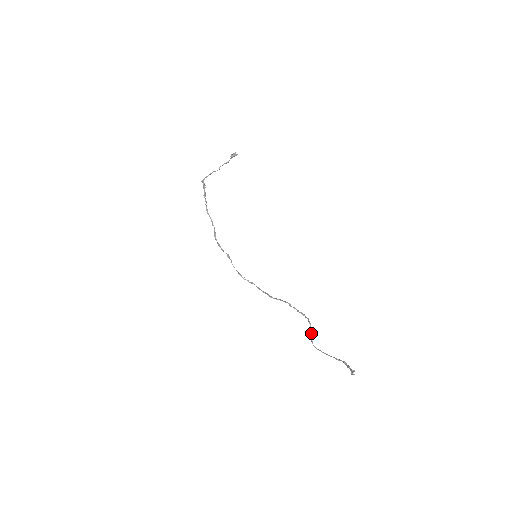
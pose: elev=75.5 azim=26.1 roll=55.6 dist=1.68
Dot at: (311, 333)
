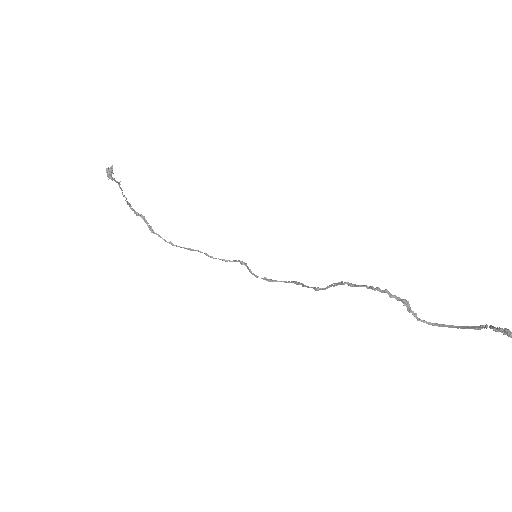
Dot at: (408, 310)
